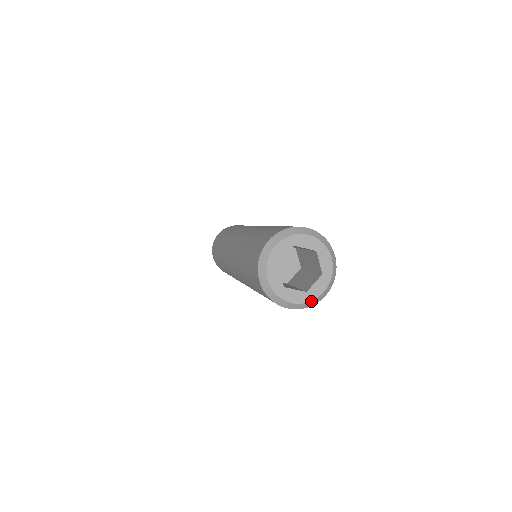
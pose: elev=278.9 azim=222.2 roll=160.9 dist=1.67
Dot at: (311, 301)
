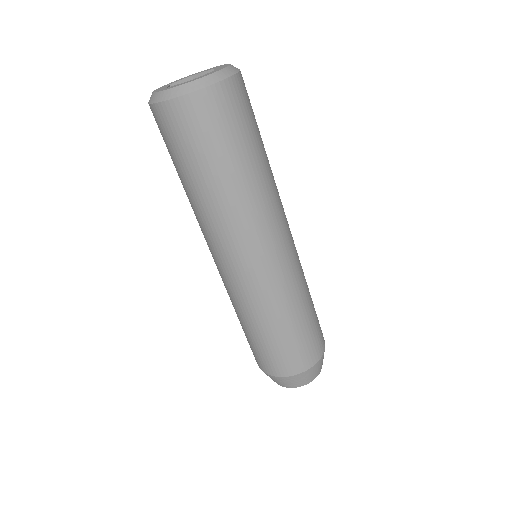
Dot at: (193, 82)
